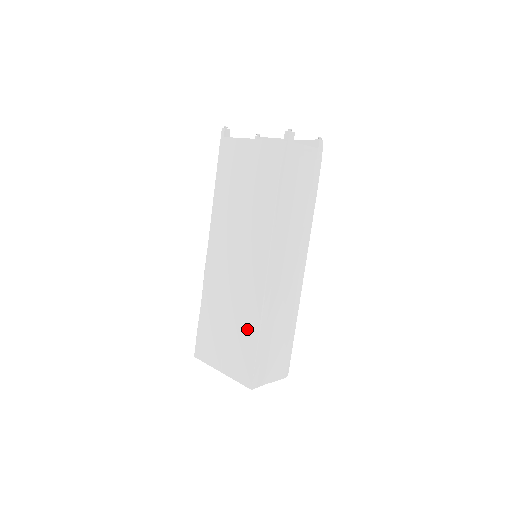
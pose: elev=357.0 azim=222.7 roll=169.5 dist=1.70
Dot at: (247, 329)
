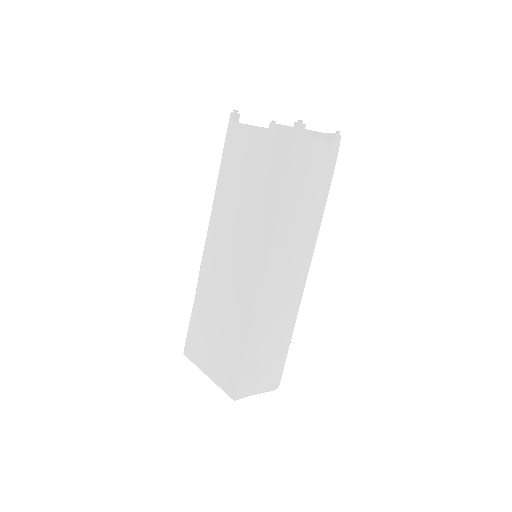
Dot at: (236, 336)
